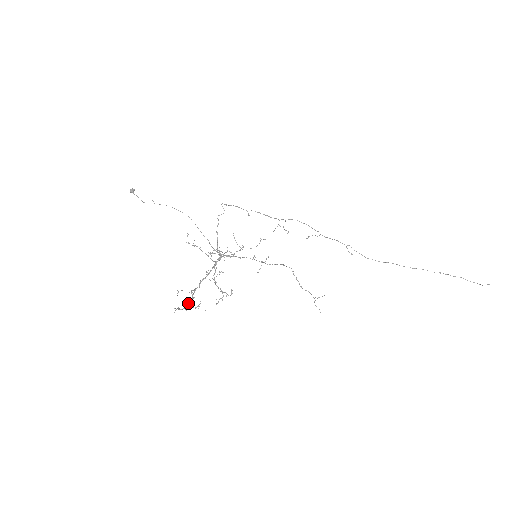
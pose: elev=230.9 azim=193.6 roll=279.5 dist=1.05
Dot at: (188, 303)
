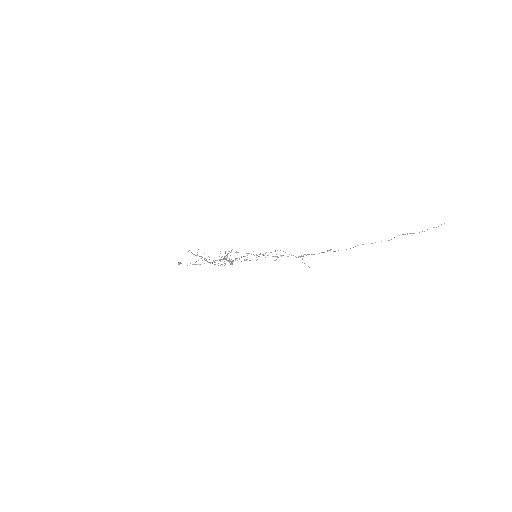
Dot at: (200, 256)
